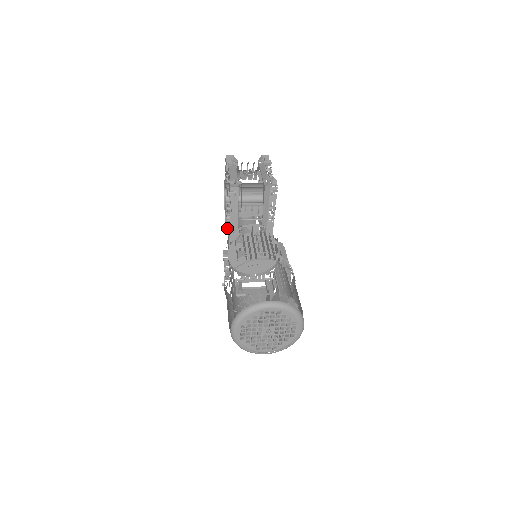
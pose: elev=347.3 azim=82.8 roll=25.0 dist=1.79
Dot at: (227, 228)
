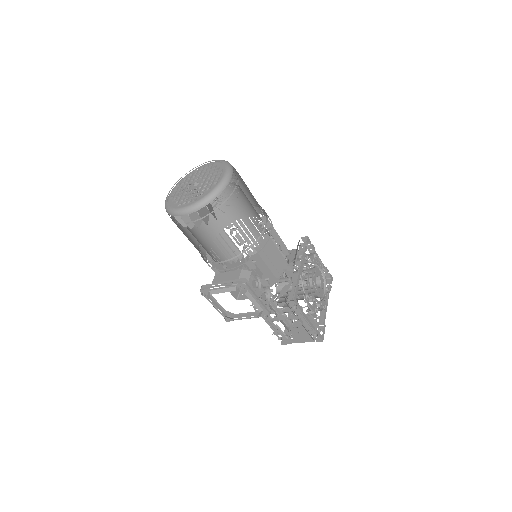
Dot at: occluded
